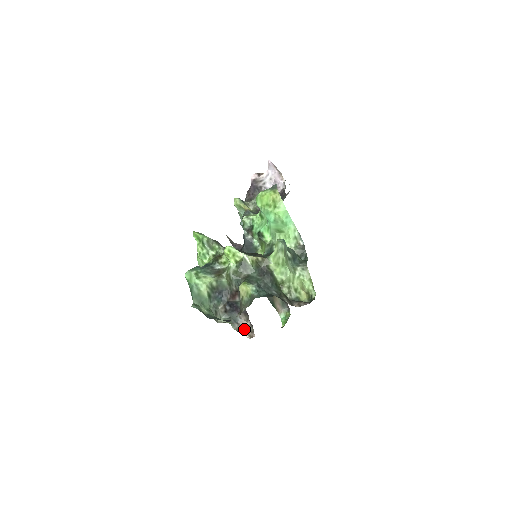
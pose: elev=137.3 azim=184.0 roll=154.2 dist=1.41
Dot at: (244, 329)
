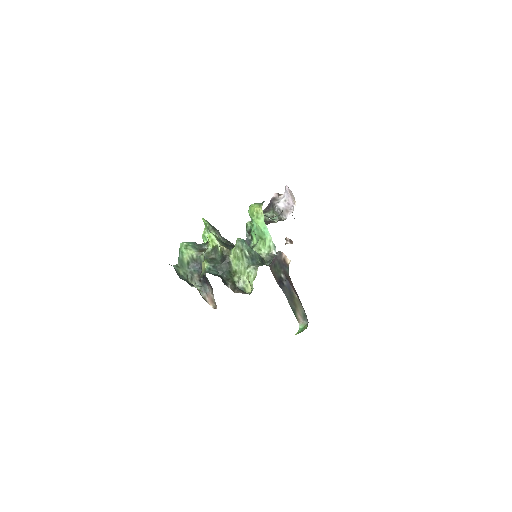
Dot at: (210, 299)
